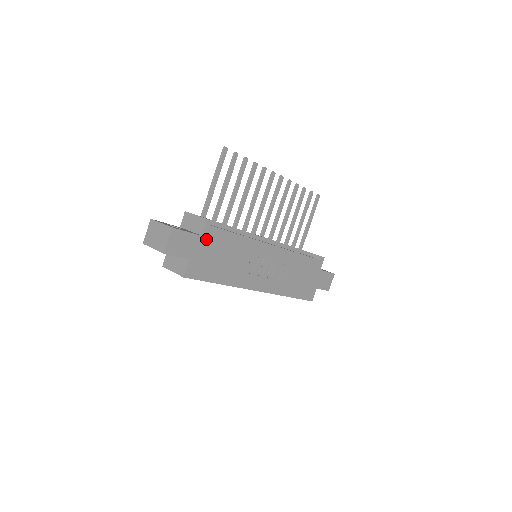
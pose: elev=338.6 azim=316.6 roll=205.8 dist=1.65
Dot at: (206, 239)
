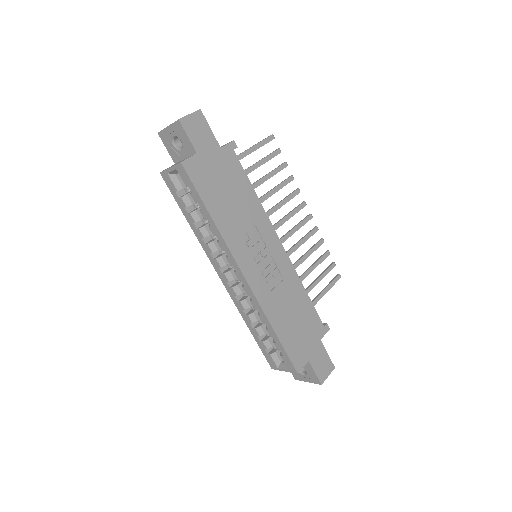
Dot at: (223, 156)
